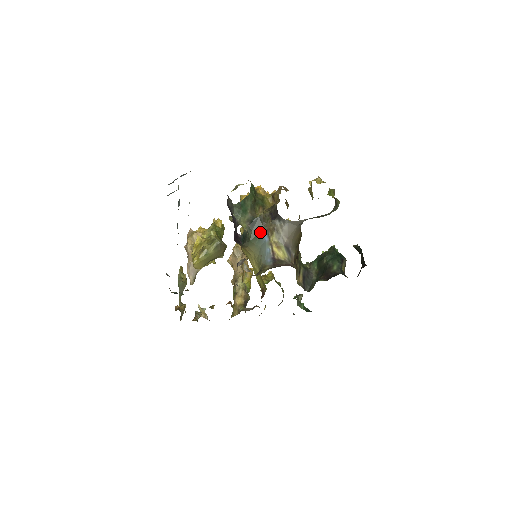
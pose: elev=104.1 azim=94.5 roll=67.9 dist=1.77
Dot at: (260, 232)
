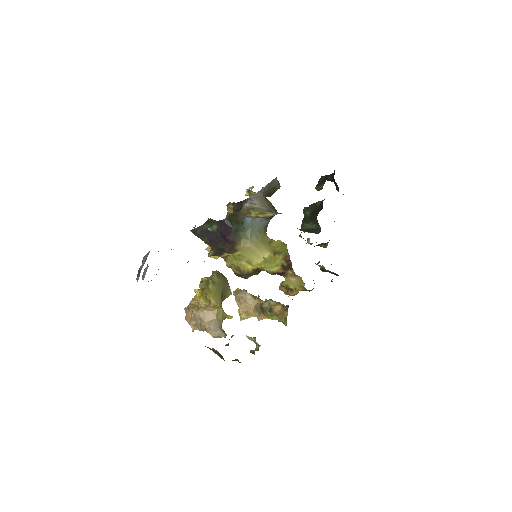
Dot at: (240, 222)
